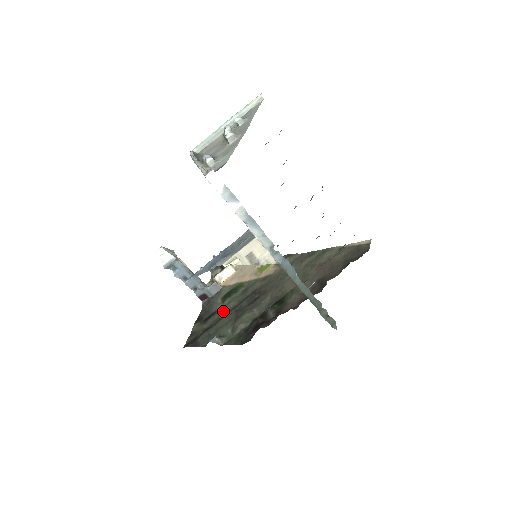
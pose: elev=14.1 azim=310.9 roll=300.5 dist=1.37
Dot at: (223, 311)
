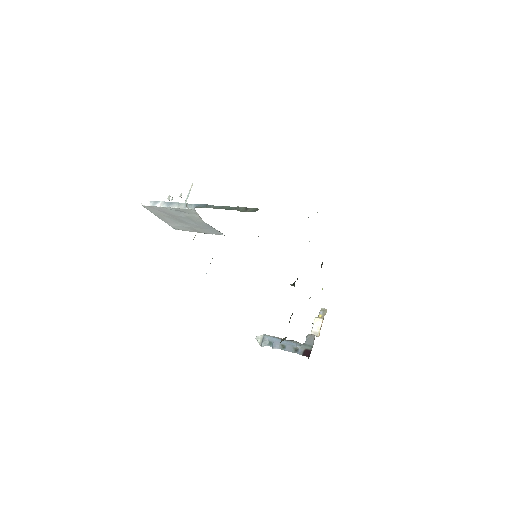
Dot at: occluded
